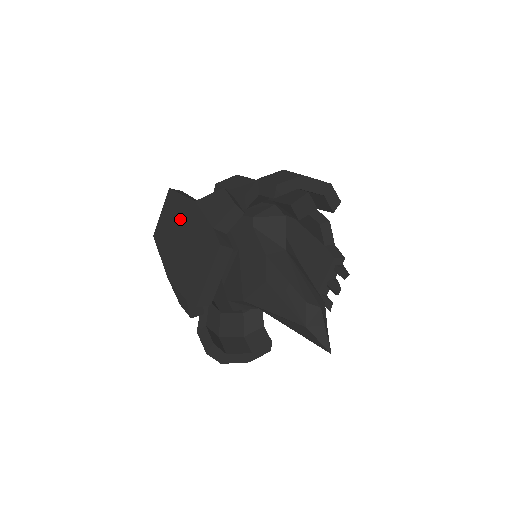
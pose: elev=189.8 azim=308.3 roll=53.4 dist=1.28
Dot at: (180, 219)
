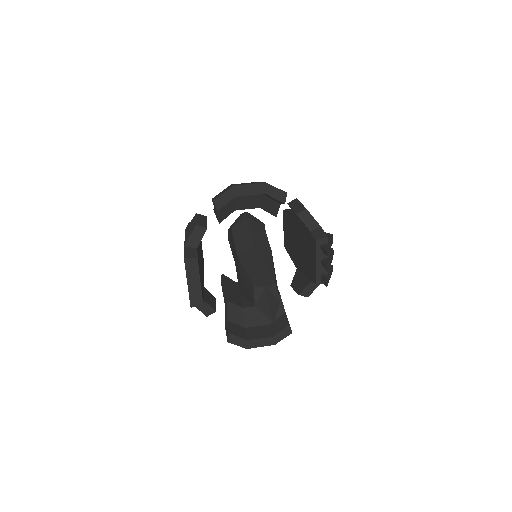
Dot at: occluded
